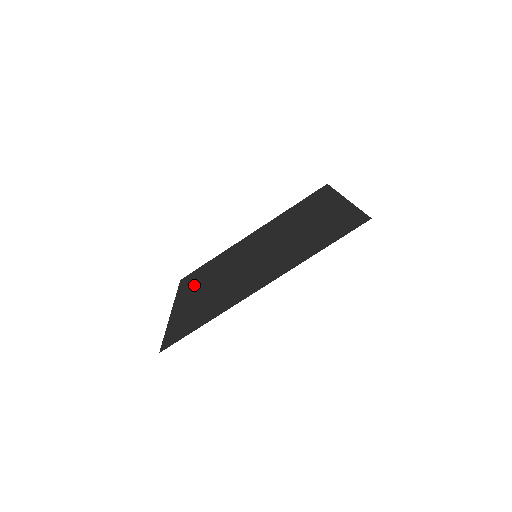
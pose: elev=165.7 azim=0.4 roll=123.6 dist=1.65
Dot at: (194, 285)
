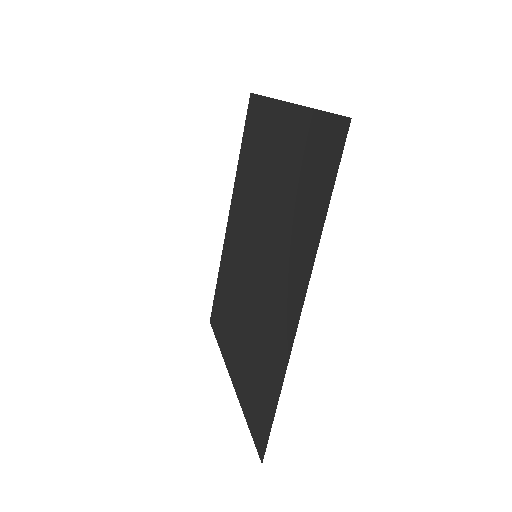
Dot at: (226, 329)
